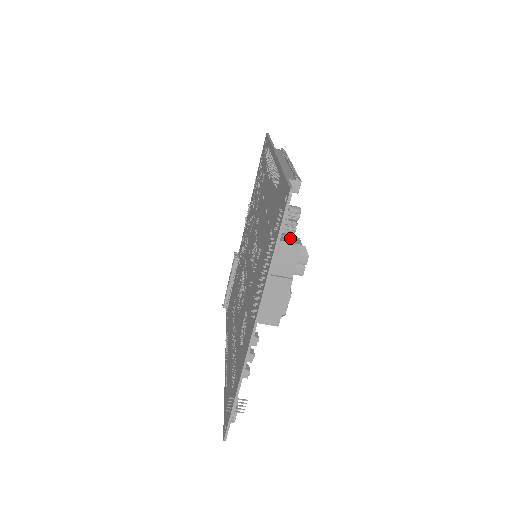
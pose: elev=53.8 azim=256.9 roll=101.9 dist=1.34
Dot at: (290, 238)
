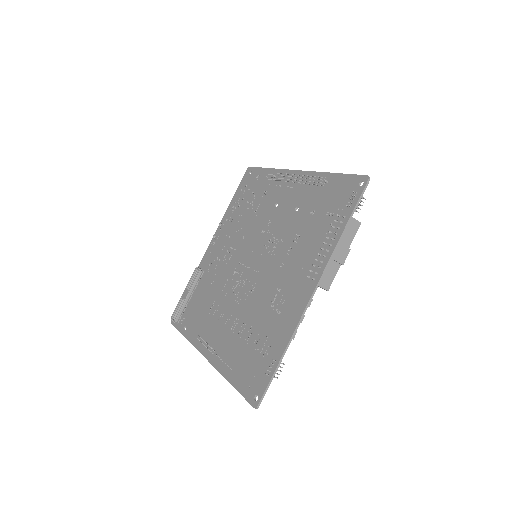
Dot at: occluded
